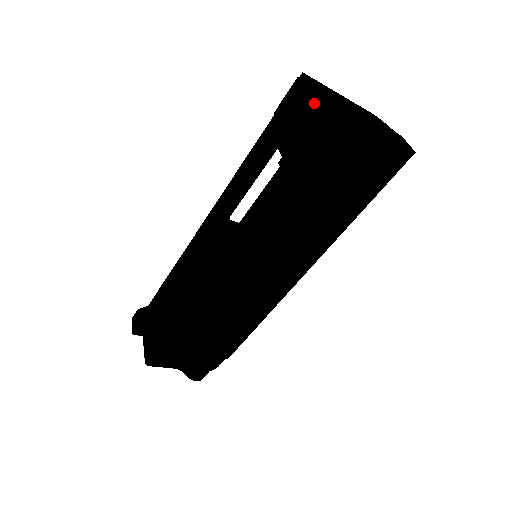
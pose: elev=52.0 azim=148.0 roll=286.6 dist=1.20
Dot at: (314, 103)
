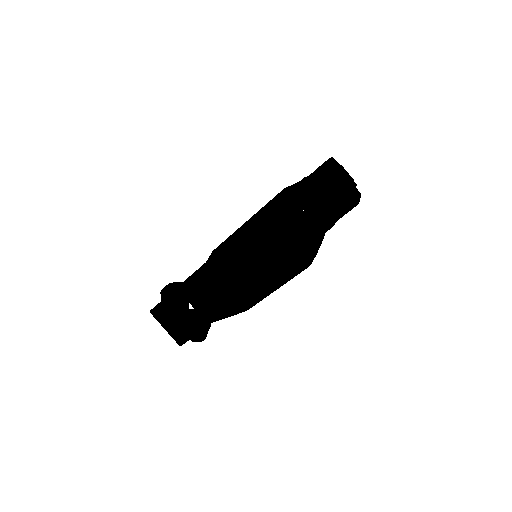
Dot at: occluded
